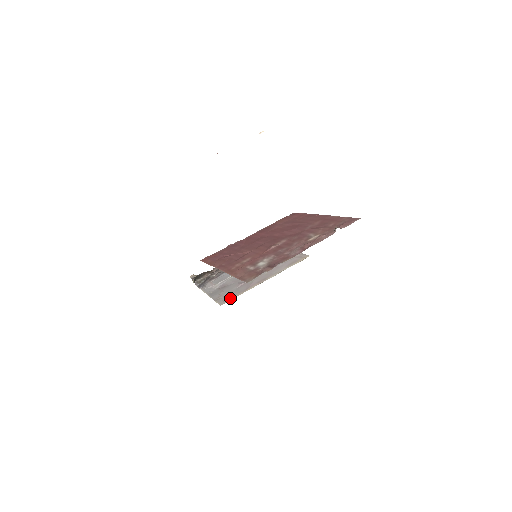
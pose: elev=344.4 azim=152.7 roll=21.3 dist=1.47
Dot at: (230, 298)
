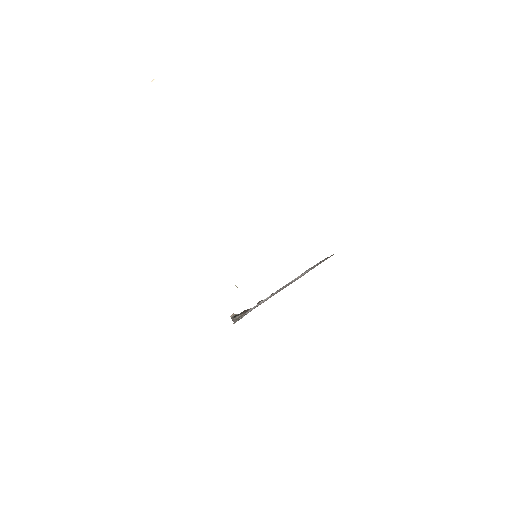
Dot at: occluded
